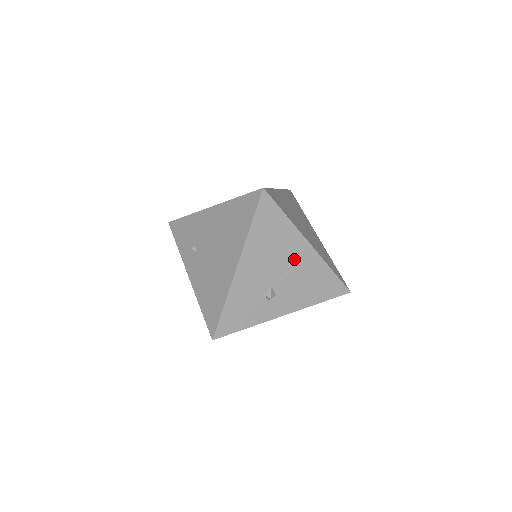
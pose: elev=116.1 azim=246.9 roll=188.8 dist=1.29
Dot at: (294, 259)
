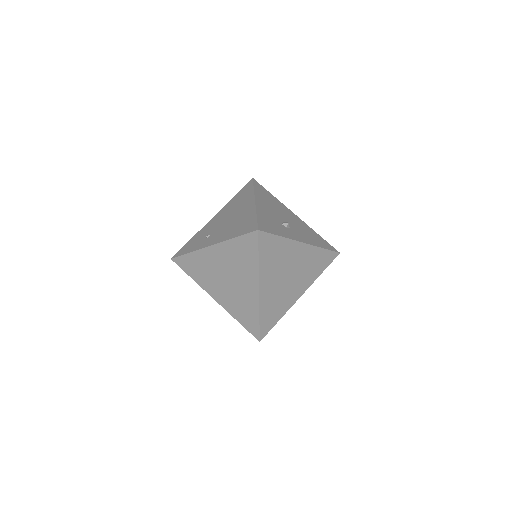
Dot at: (290, 216)
